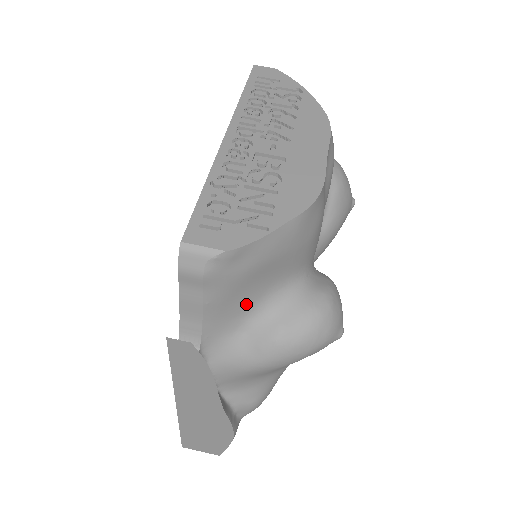
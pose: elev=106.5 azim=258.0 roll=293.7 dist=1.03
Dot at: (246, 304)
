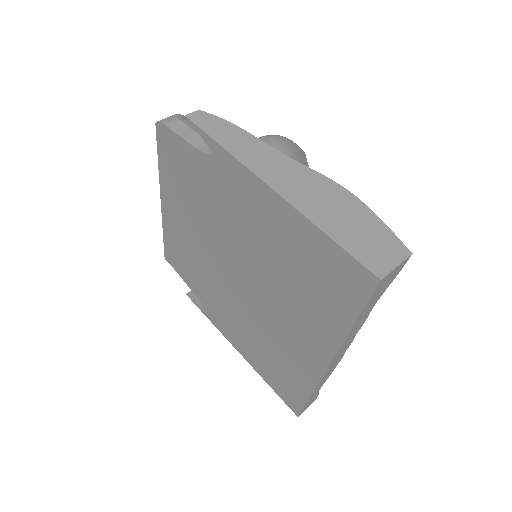
Dot at: occluded
